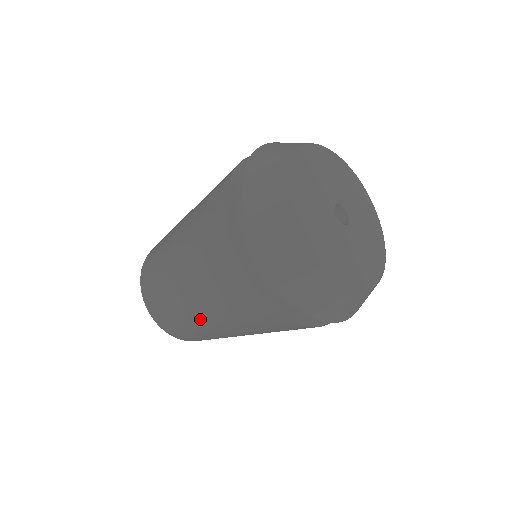
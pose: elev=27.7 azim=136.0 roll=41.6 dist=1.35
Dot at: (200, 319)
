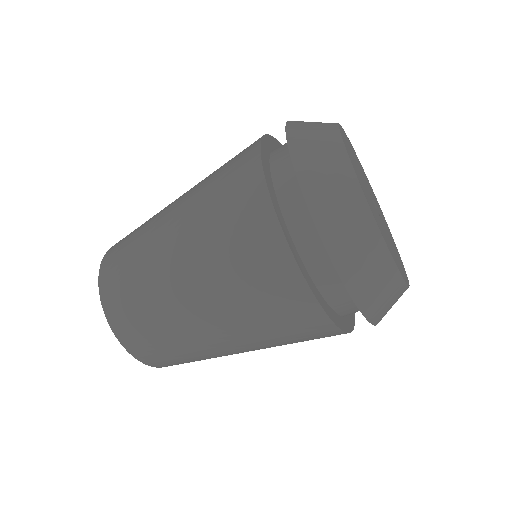
Dot at: (228, 353)
